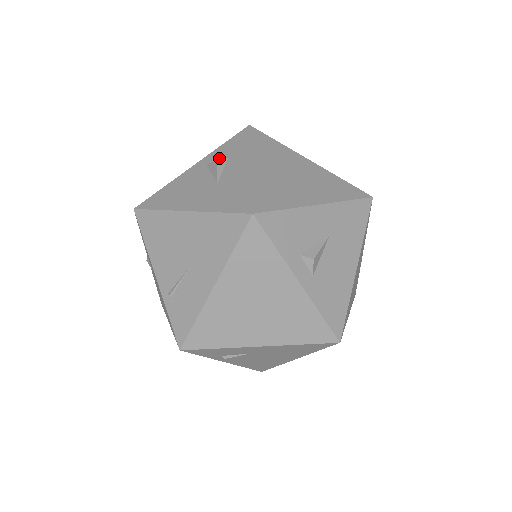
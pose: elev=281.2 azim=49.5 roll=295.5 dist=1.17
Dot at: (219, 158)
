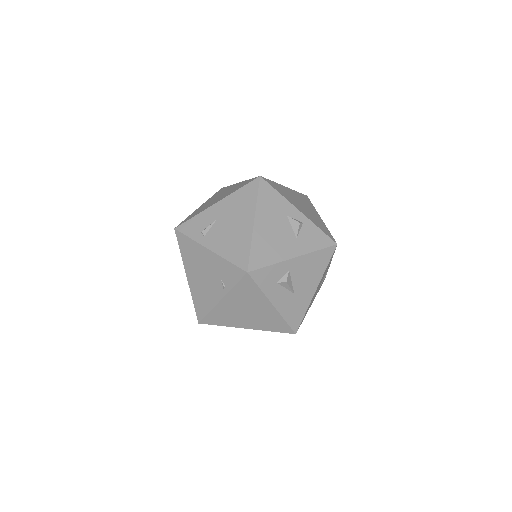
Dot at: occluded
